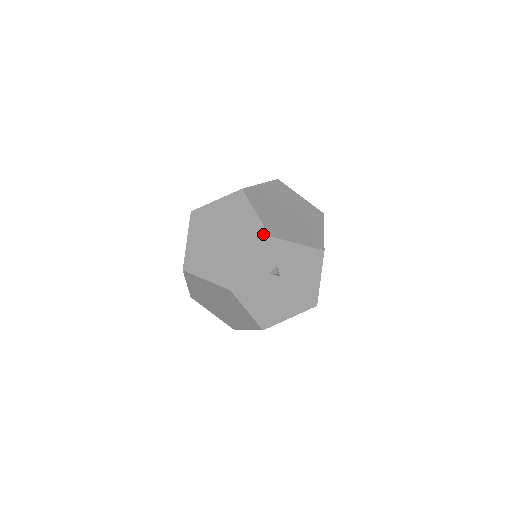
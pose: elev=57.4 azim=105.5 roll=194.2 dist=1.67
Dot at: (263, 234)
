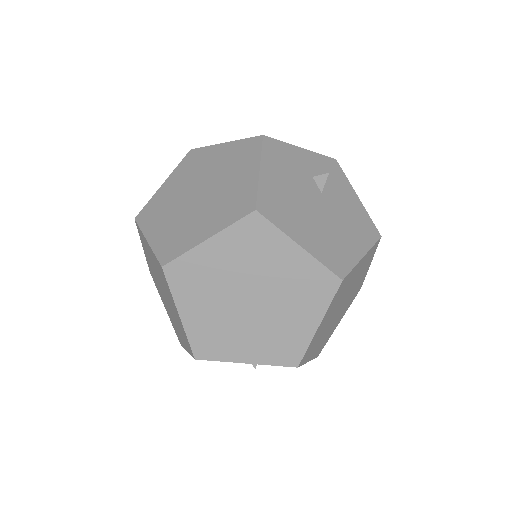
Dot at: occluded
